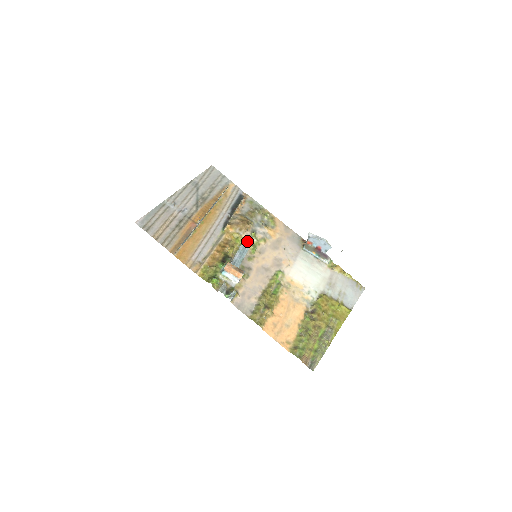
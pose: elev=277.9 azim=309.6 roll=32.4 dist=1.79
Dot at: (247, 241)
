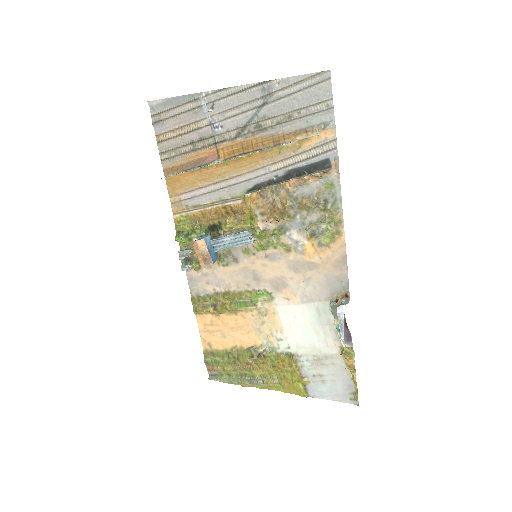
Dot at: (258, 233)
